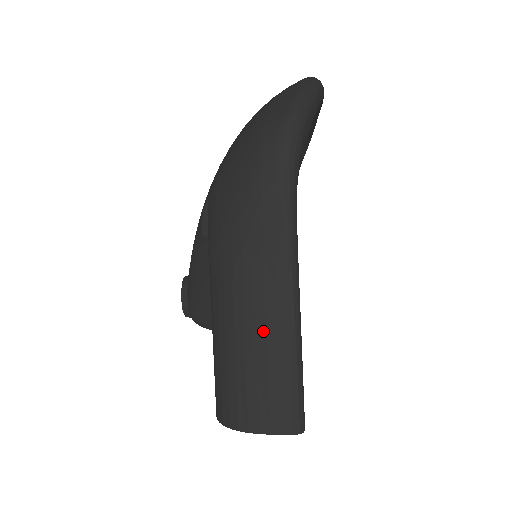
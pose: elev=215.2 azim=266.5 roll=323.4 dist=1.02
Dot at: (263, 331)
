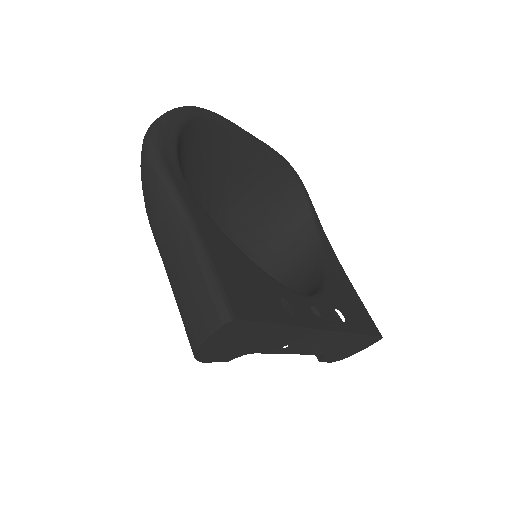
Dot at: (179, 262)
